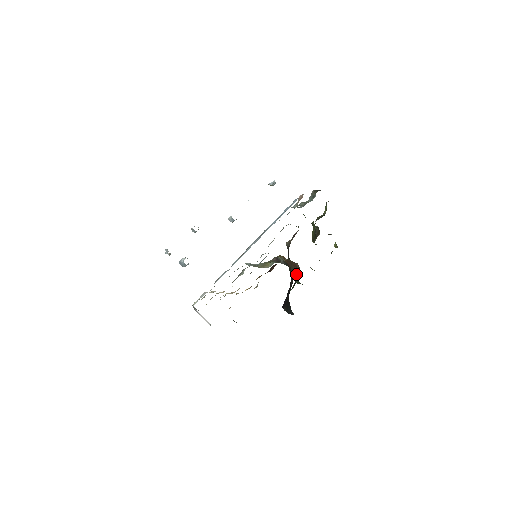
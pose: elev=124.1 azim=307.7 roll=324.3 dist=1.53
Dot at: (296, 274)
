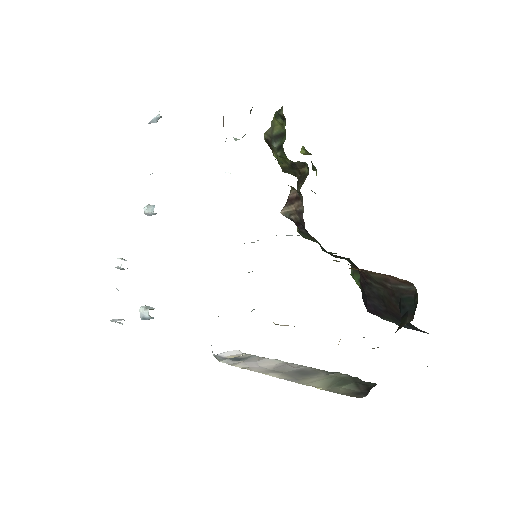
Dot at: (399, 287)
